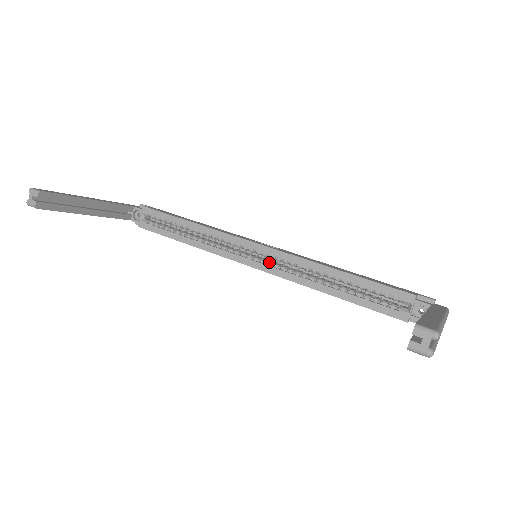
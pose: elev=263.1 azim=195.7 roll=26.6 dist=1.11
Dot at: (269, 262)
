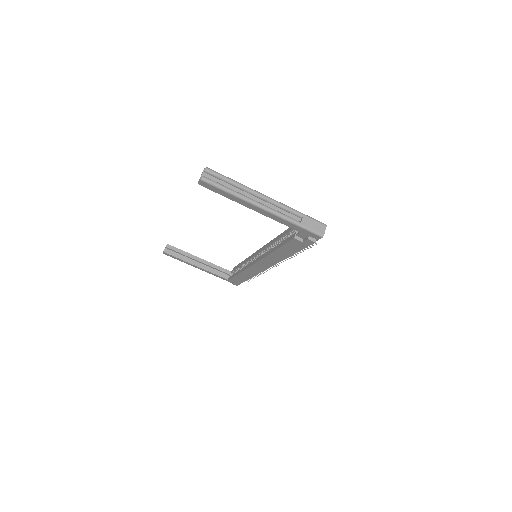
Dot at: occluded
